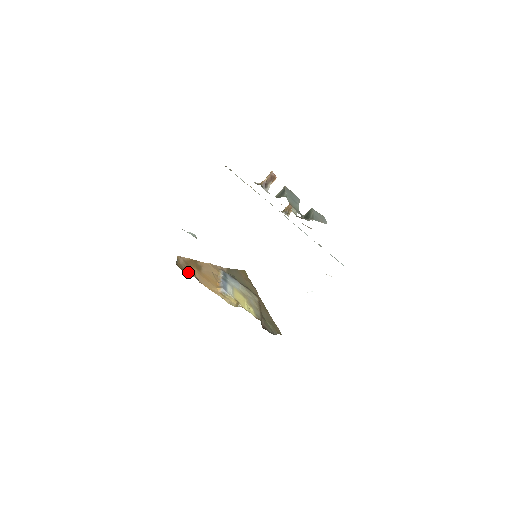
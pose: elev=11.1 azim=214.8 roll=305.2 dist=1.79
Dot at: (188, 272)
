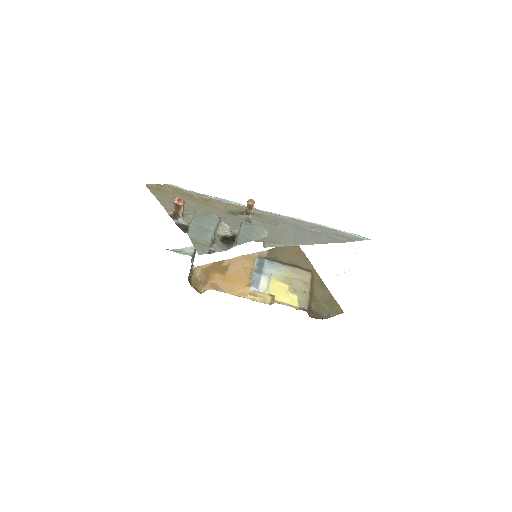
Dot at: (204, 285)
